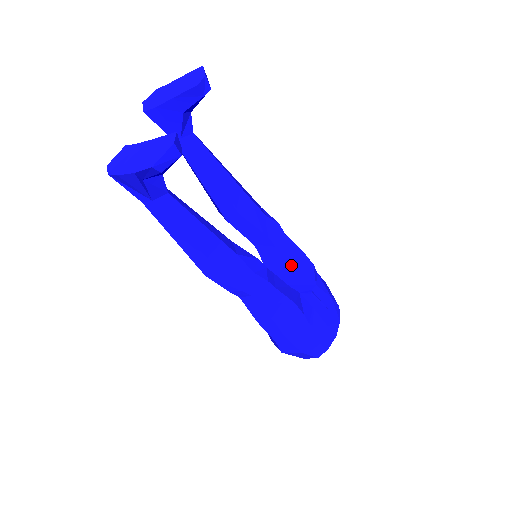
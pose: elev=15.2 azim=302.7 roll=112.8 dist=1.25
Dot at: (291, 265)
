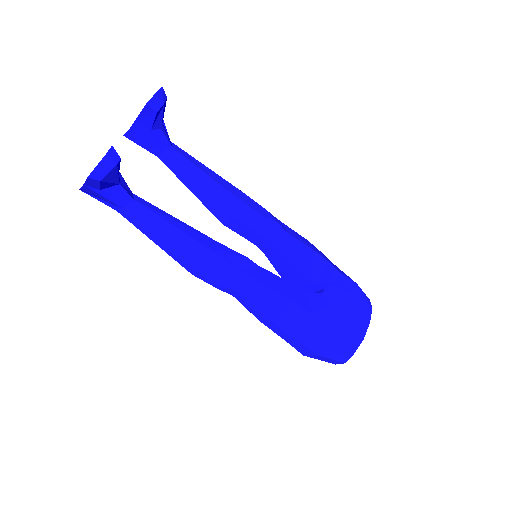
Dot at: (298, 264)
